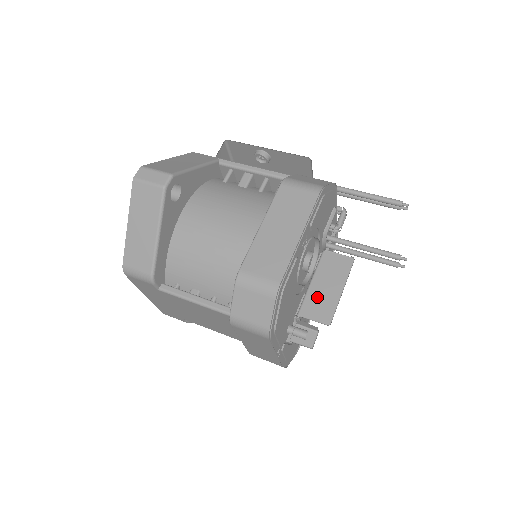
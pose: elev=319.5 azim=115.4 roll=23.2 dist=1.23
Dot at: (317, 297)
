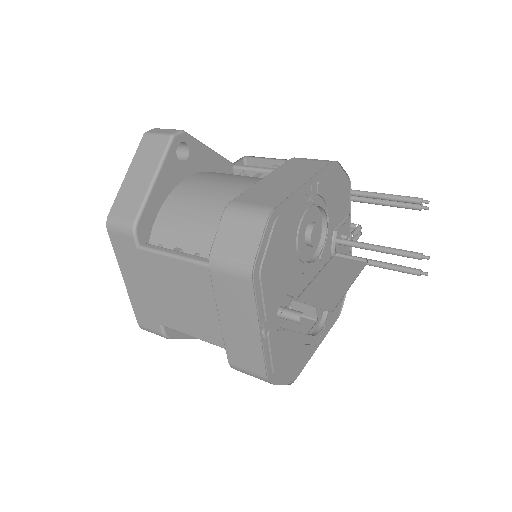
Dot at: (320, 289)
